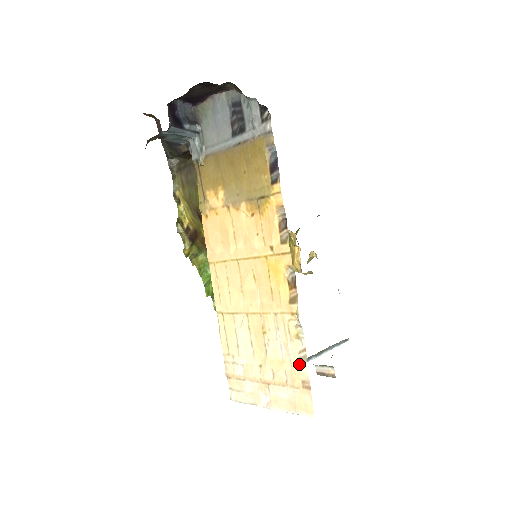
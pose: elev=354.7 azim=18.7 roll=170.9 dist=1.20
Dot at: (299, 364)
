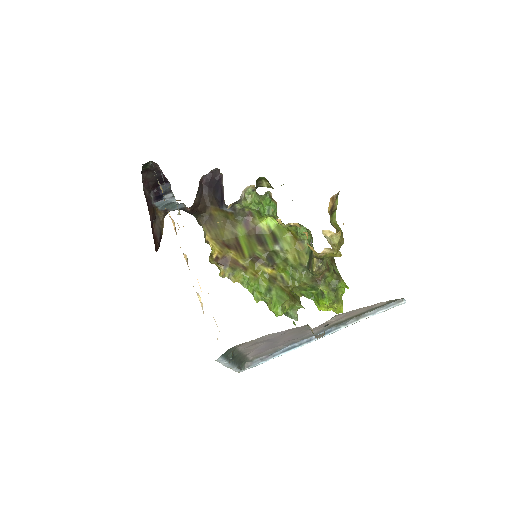
Dot at: occluded
